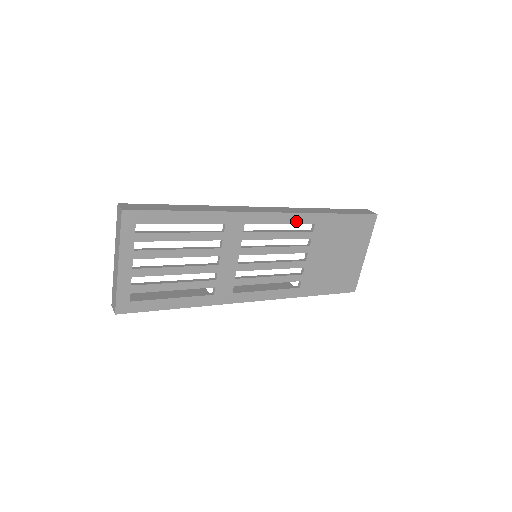
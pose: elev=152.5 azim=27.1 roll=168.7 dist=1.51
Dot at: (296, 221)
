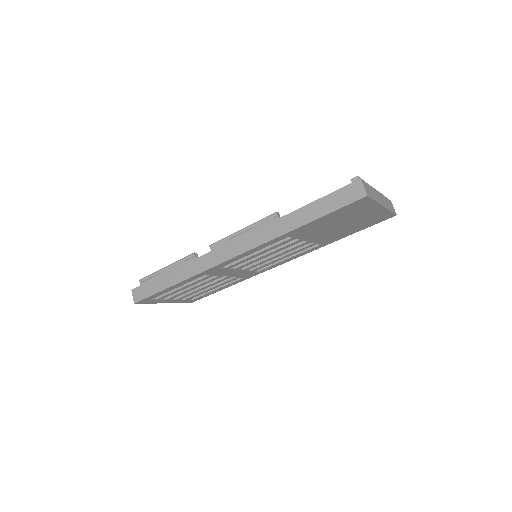
Dot at: (265, 246)
